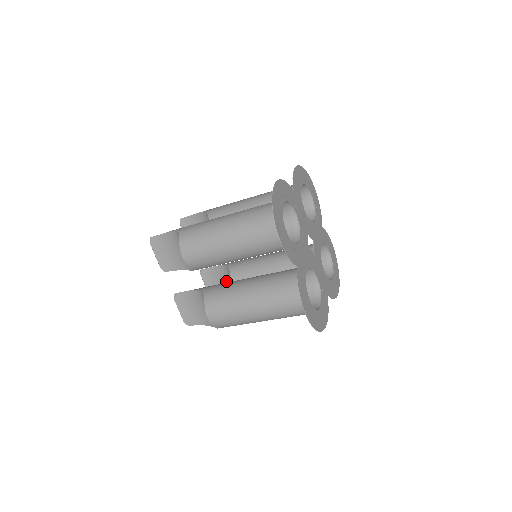
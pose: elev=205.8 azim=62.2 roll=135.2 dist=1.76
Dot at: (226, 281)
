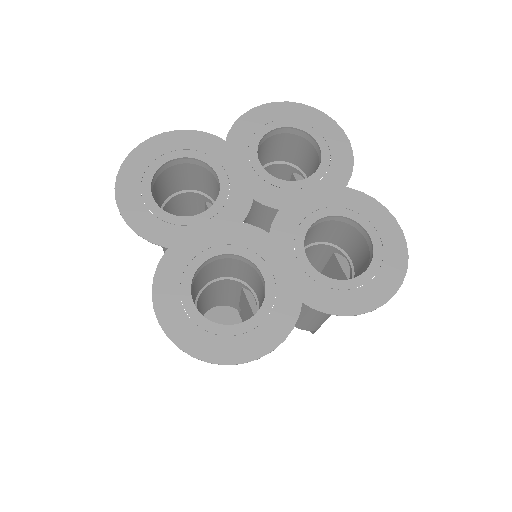
Dot at: occluded
